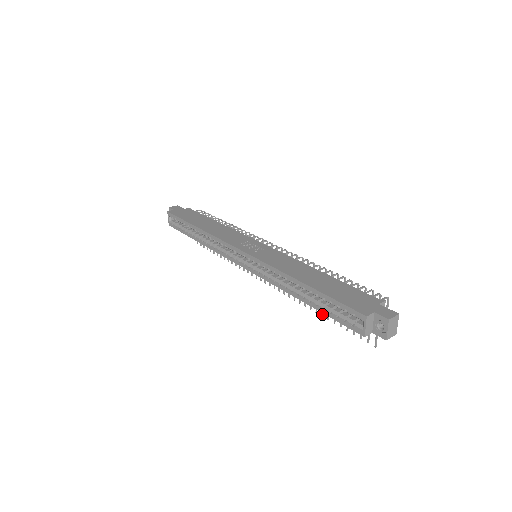
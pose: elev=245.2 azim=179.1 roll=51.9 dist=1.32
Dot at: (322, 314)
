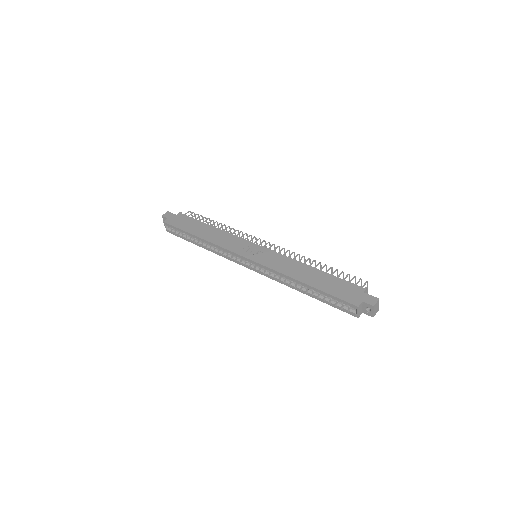
Dot at: occluded
